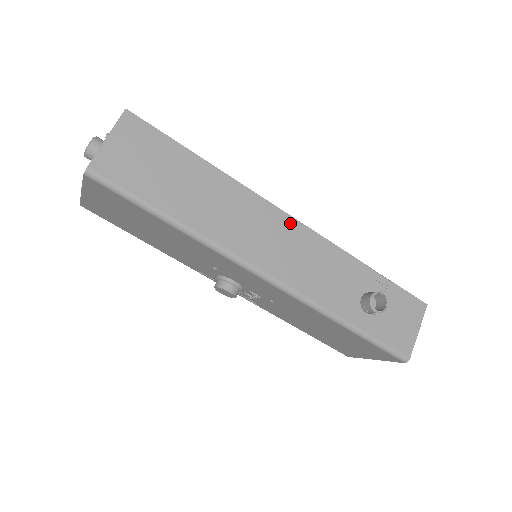
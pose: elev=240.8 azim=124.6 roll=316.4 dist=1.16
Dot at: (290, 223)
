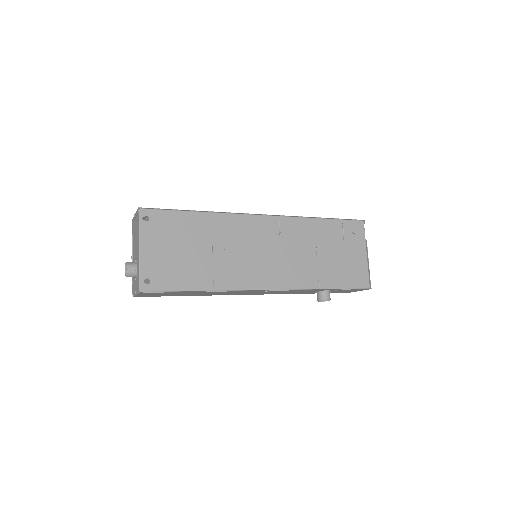
Dot at: occluded
